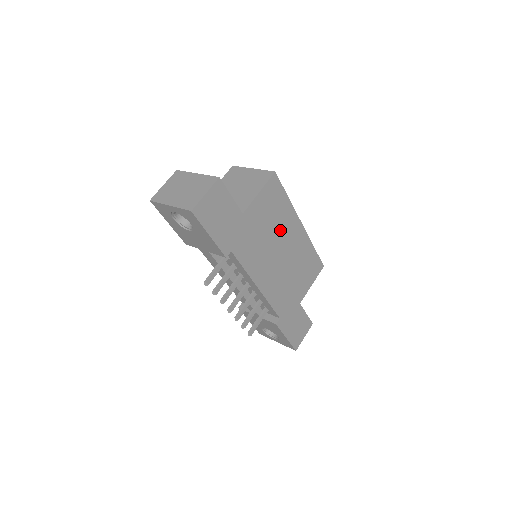
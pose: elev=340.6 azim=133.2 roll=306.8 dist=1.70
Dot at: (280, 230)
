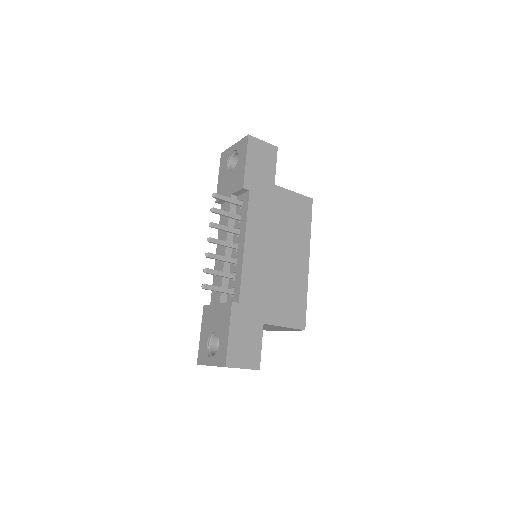
Dot at: (290, 237)
